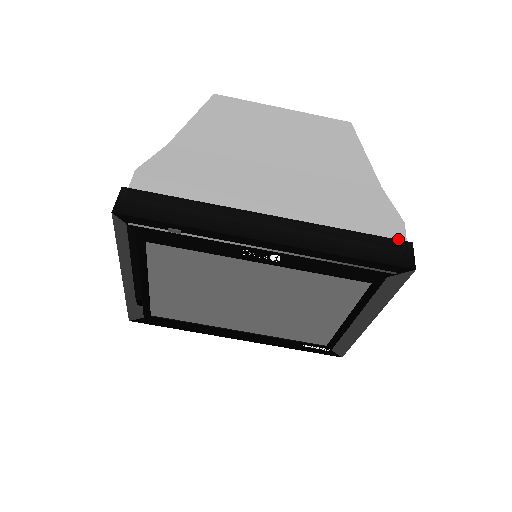
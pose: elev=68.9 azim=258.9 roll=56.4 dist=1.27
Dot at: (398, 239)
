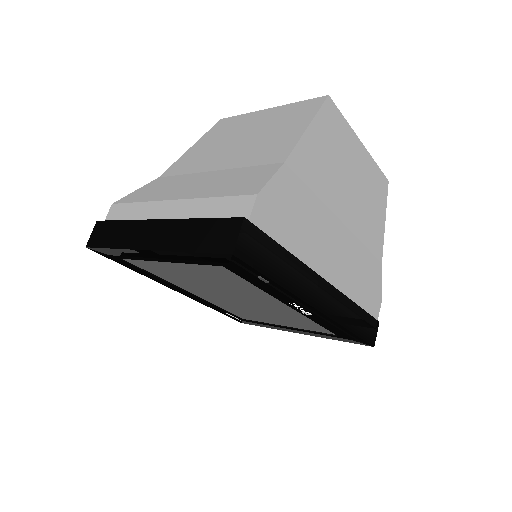
Dot at: (375, 318)
